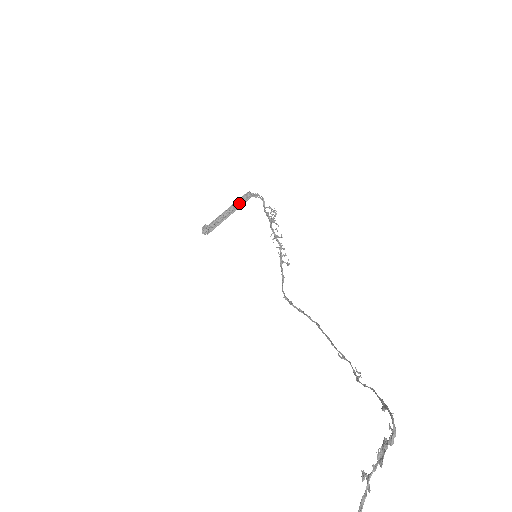
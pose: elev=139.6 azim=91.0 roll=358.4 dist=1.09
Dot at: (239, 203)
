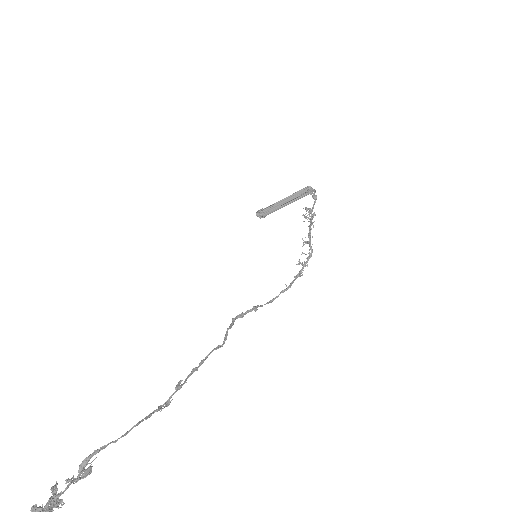
Dot at: (299, 195)
